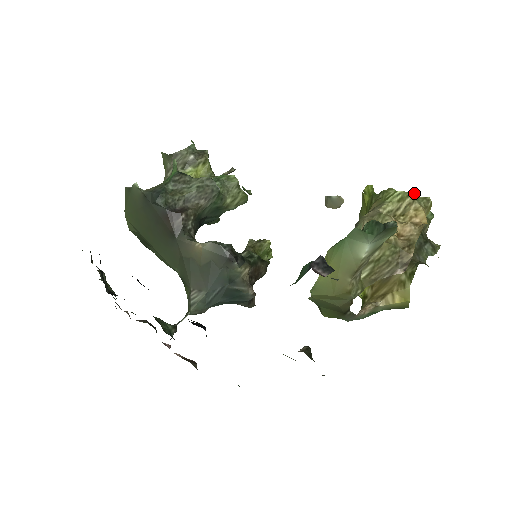
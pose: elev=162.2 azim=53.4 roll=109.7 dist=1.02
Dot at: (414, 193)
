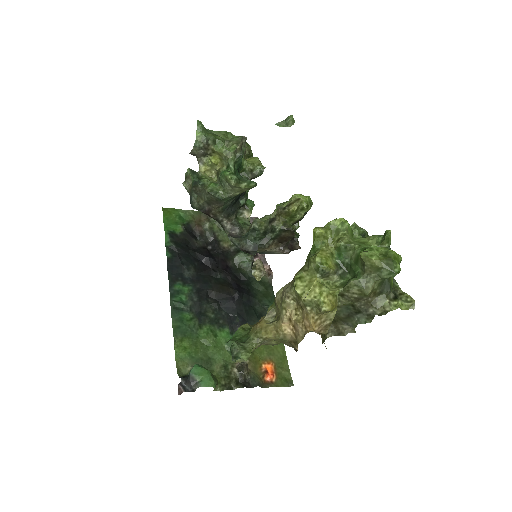
Dot at: (306, 299)
